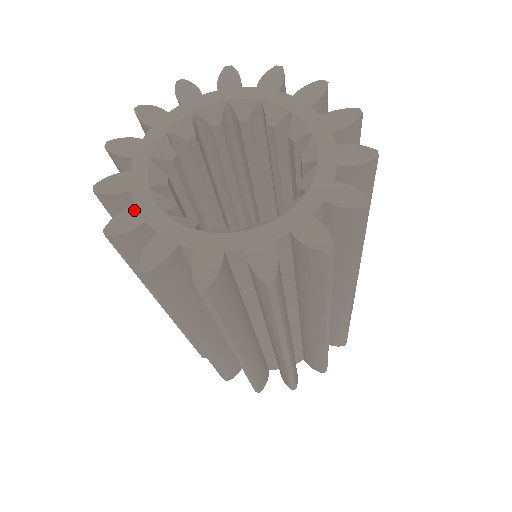
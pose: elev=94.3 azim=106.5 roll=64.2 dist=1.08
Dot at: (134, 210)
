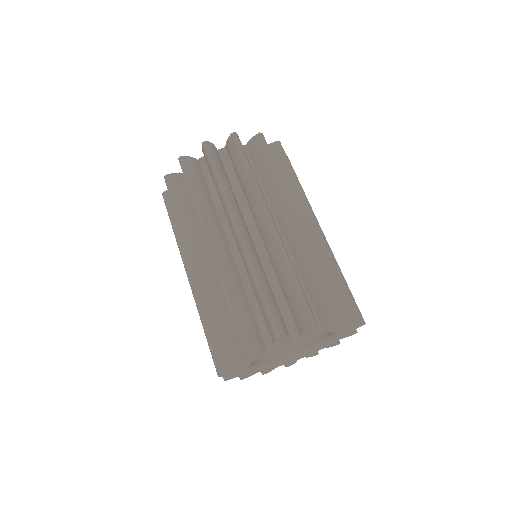
Dot at: occluded
